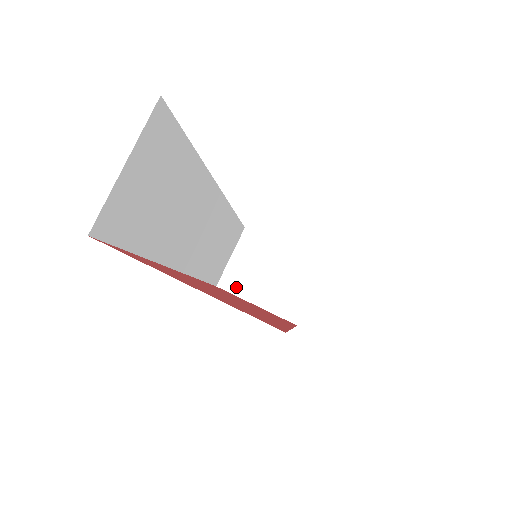
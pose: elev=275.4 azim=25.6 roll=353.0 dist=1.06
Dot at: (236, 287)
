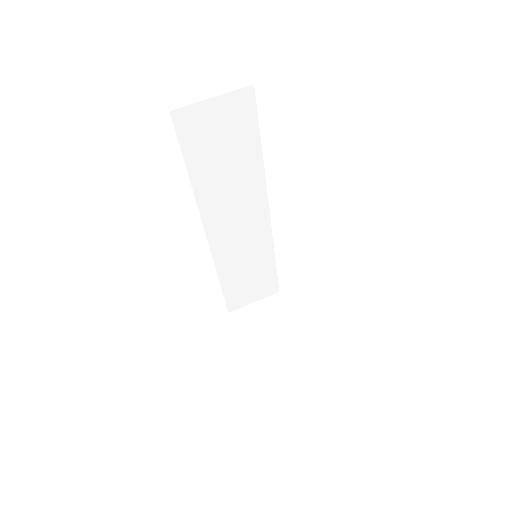
Dot at: (240, 322)
